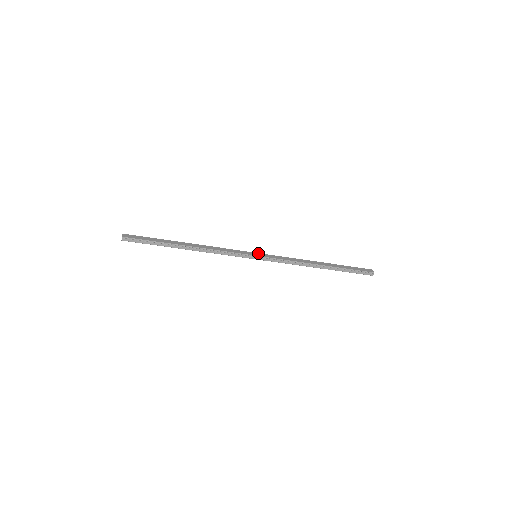
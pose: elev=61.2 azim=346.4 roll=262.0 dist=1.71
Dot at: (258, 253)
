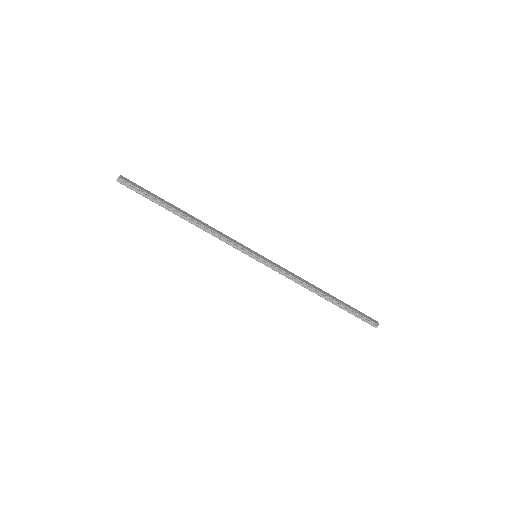
Dot at: (259, 254)
